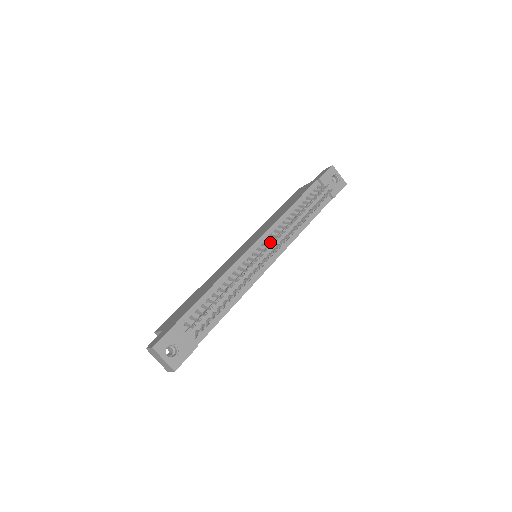
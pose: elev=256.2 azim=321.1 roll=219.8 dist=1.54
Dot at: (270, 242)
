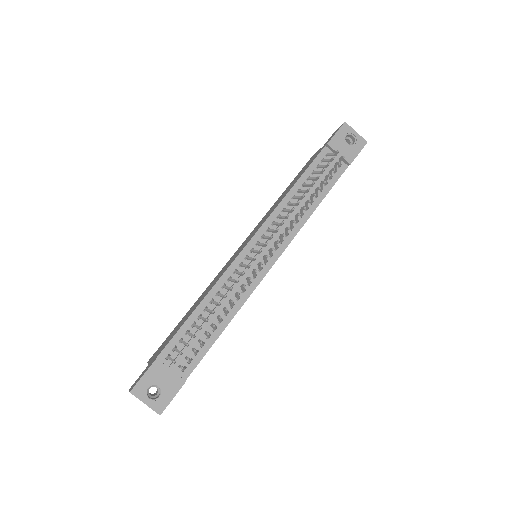
Dot at: occluded
